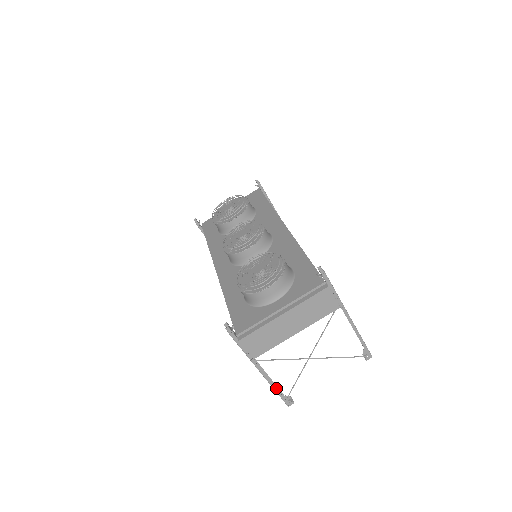
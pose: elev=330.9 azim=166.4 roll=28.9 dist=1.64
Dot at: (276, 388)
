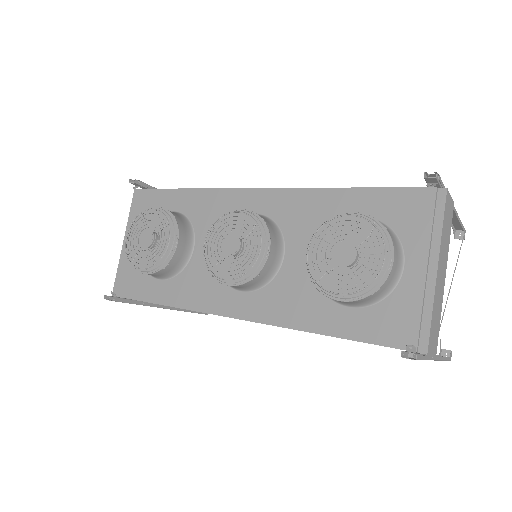
Dot at: (444, 357)
